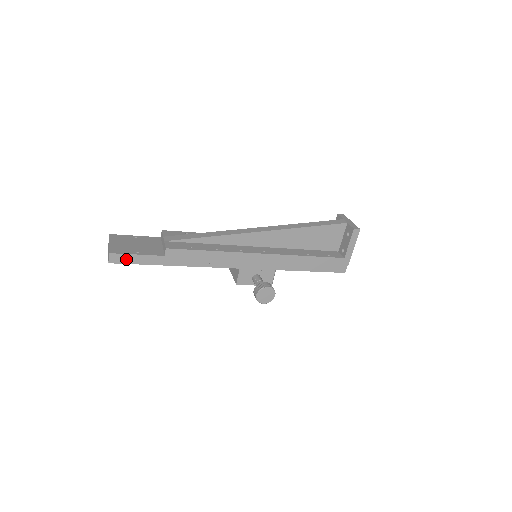
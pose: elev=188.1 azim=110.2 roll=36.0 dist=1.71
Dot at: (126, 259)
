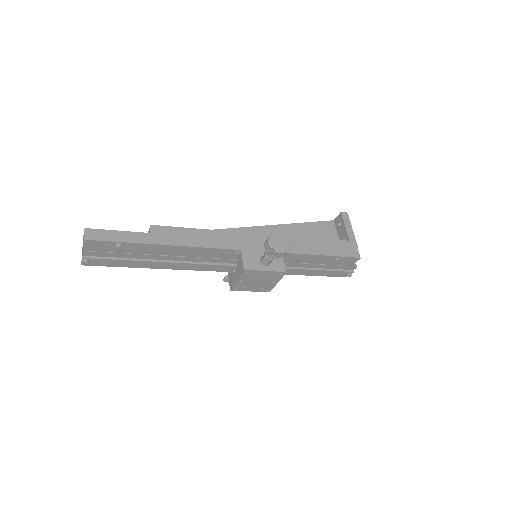
Dot at: (105, 236)
